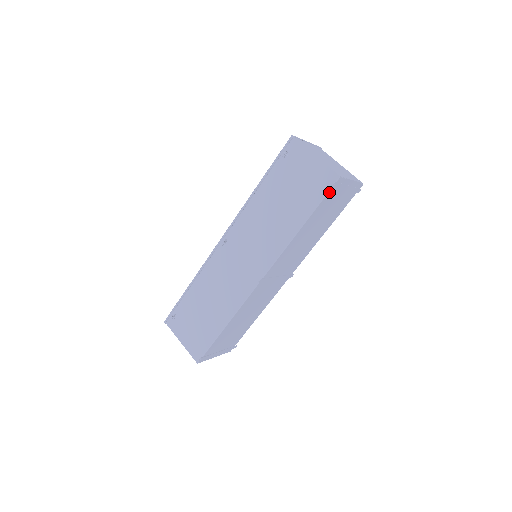
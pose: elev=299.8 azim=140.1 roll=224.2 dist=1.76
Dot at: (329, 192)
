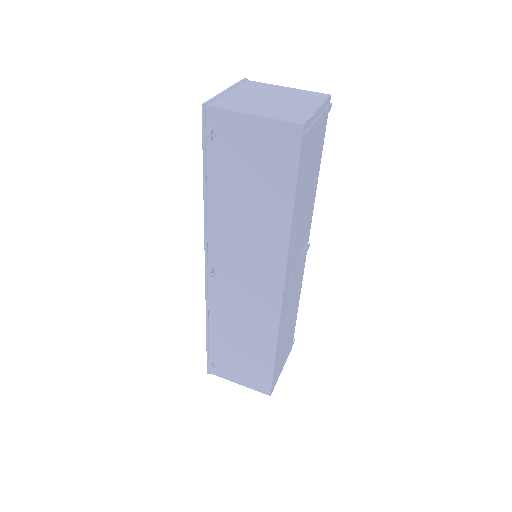
Dot at: (300, 152)
